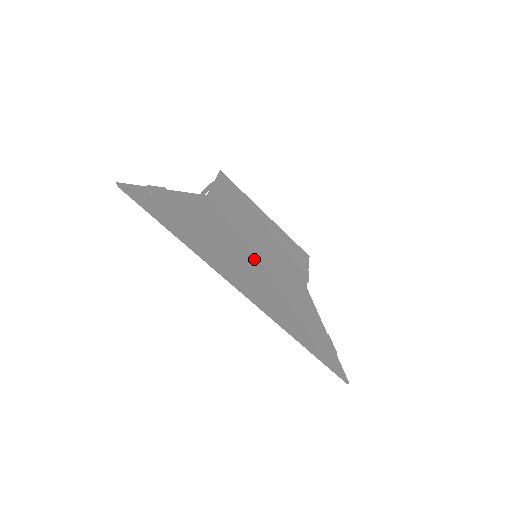
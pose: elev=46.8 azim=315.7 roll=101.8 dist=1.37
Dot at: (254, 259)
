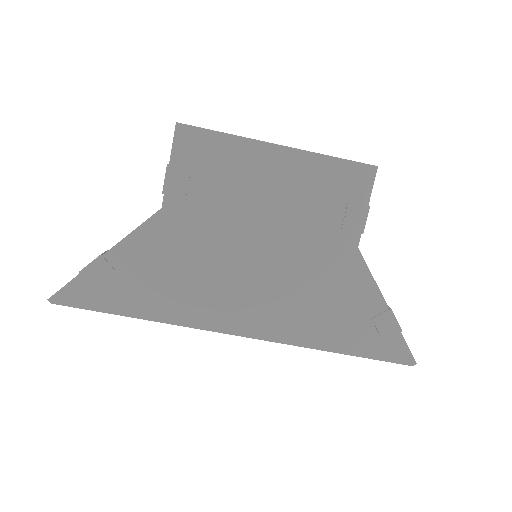
Dot at: (251, 266)
